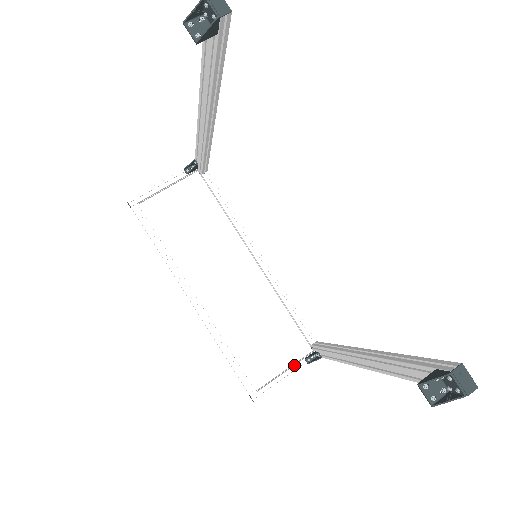
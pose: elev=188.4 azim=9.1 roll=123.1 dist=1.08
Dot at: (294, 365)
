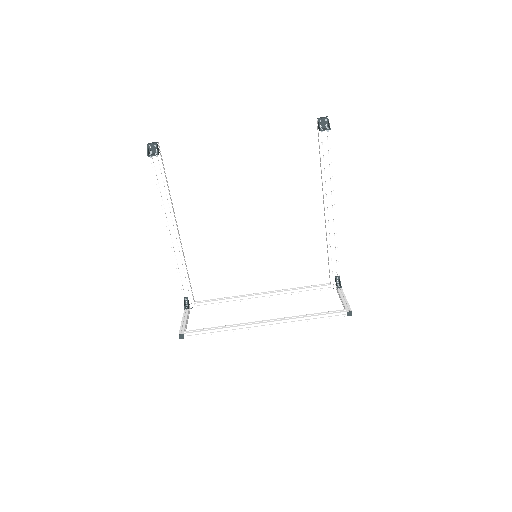
Dot at: (338, 293)
